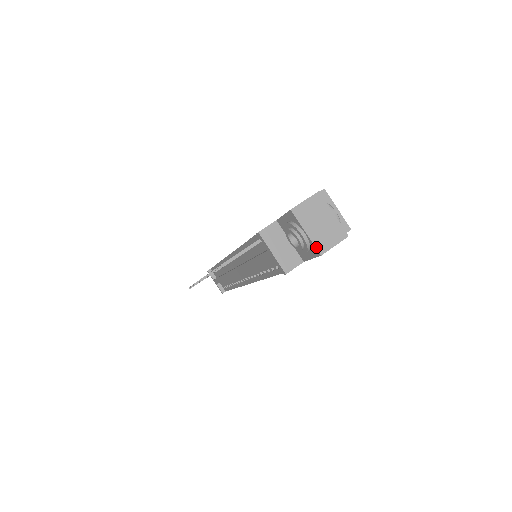
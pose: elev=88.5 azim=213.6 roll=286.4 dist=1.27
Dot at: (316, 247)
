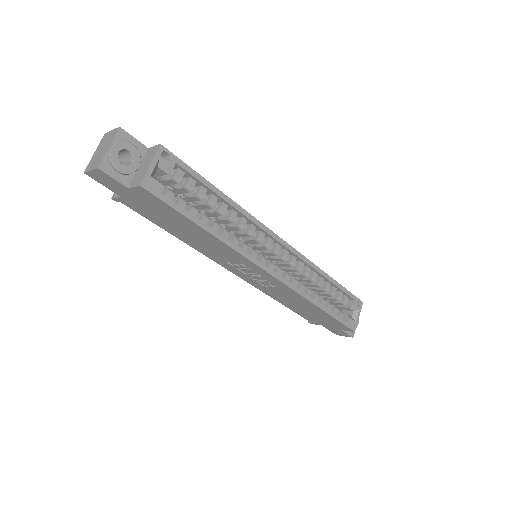
Dot at: (88, 165)
